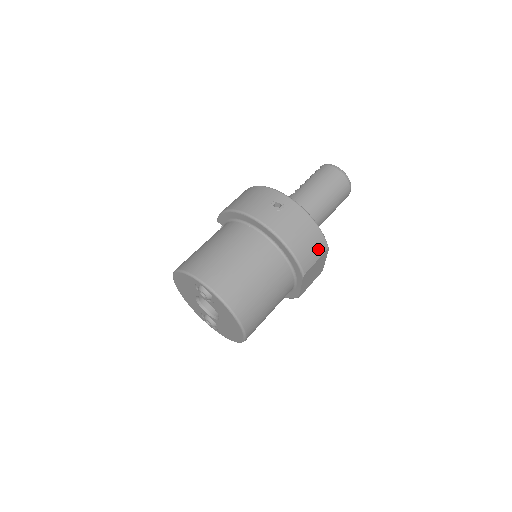
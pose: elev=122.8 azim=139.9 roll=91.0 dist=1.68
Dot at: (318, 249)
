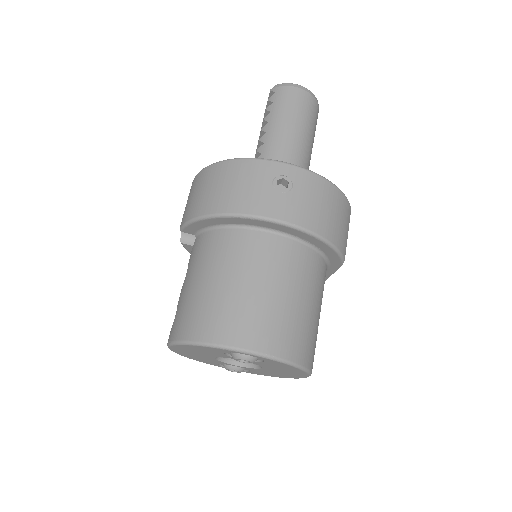
Dot at: (346, 218)
